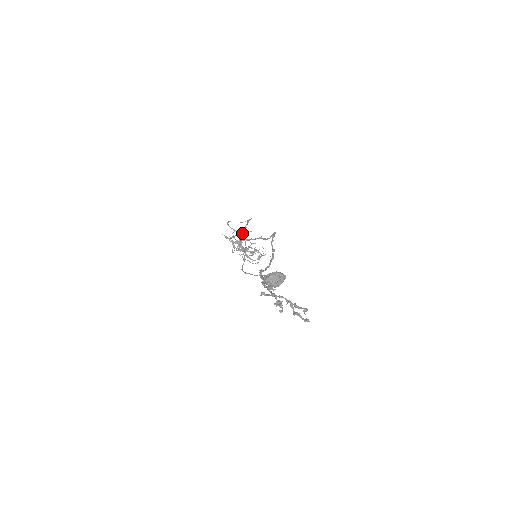
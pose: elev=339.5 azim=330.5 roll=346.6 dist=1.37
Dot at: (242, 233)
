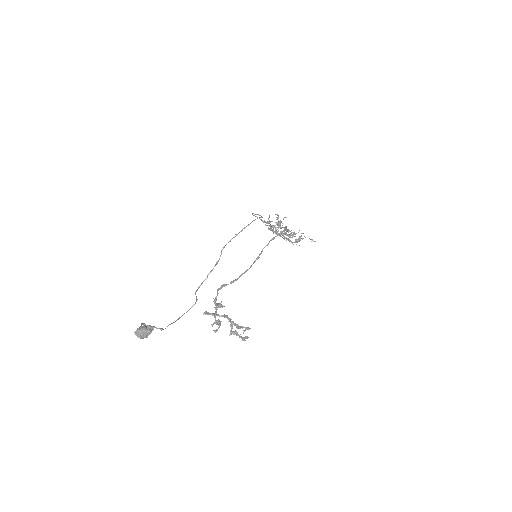
Dot at: (228, 242)
